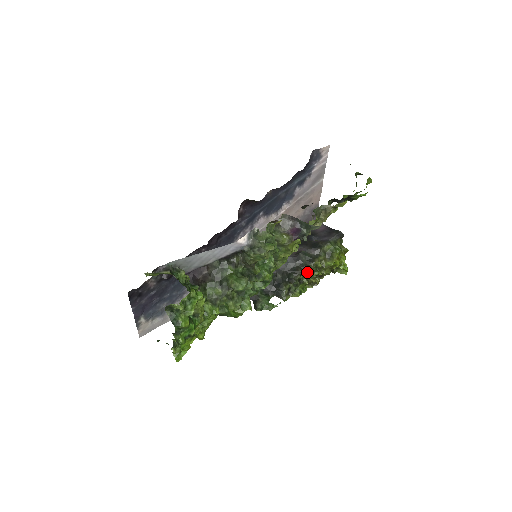
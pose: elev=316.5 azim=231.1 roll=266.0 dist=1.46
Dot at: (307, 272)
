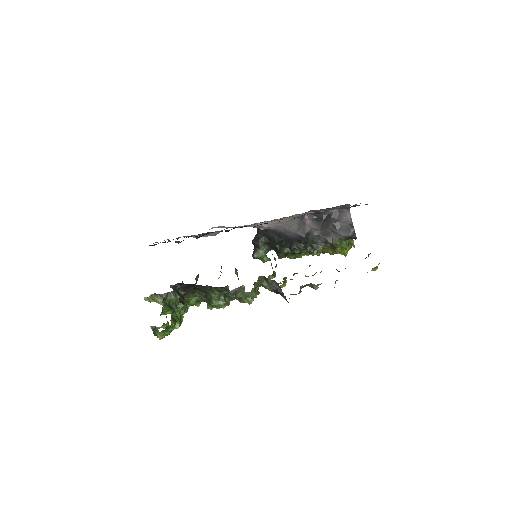
Dot at: occluded
